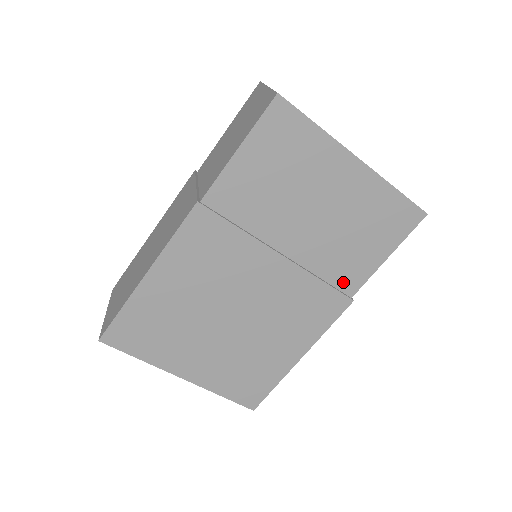
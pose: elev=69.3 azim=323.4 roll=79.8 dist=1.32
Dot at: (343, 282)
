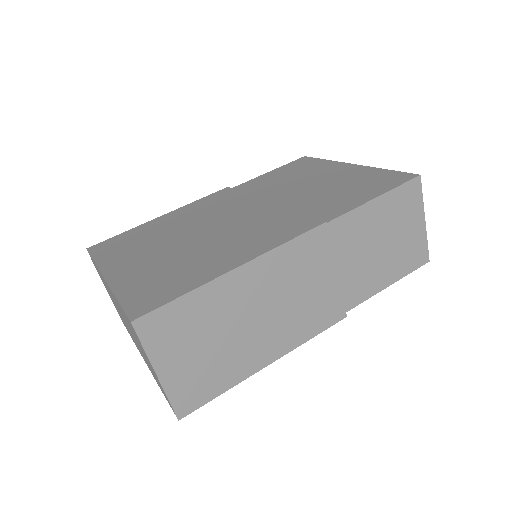
Dot at: (320, 214)
